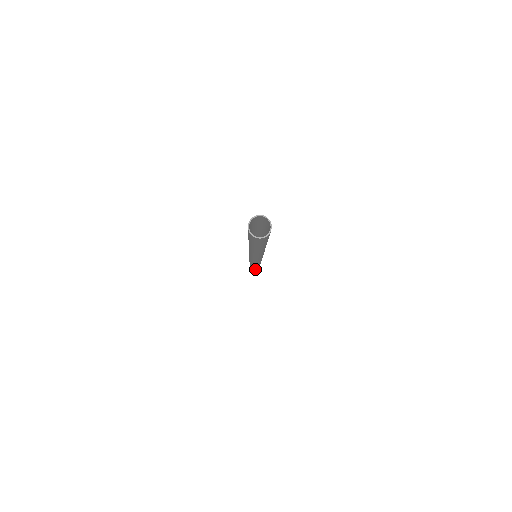
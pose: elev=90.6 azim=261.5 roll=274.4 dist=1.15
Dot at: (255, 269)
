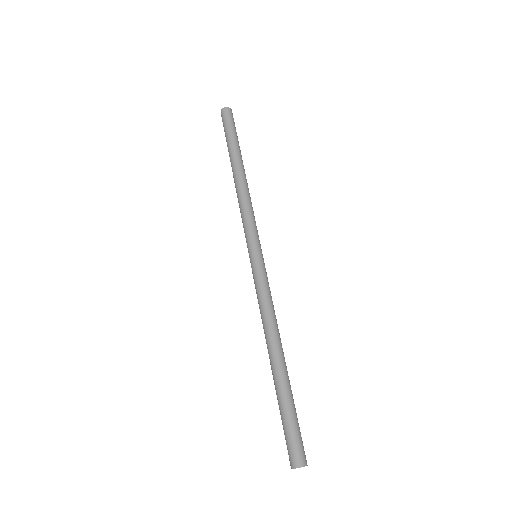
Dot at: occluded
